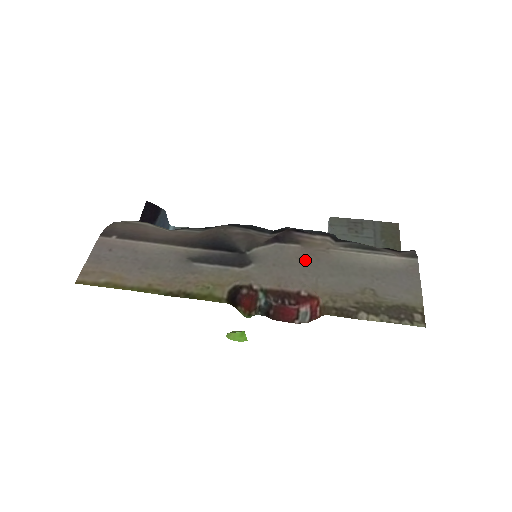
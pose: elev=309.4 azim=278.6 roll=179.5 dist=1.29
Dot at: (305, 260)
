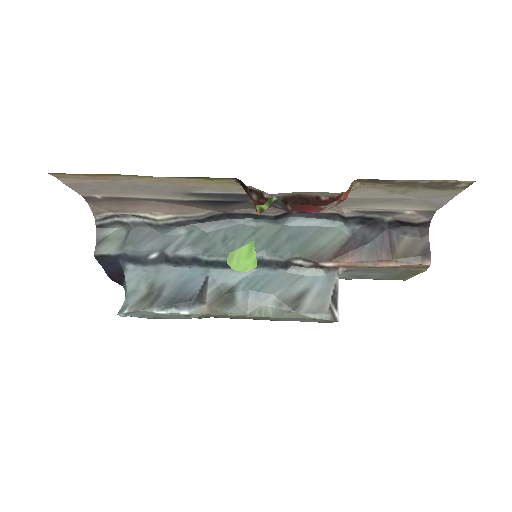
Dot at: occluded
